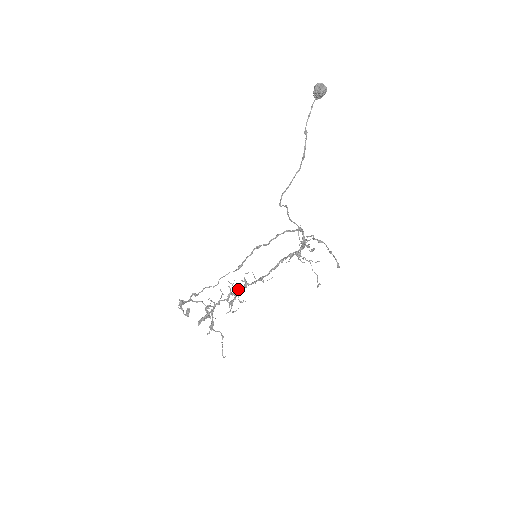
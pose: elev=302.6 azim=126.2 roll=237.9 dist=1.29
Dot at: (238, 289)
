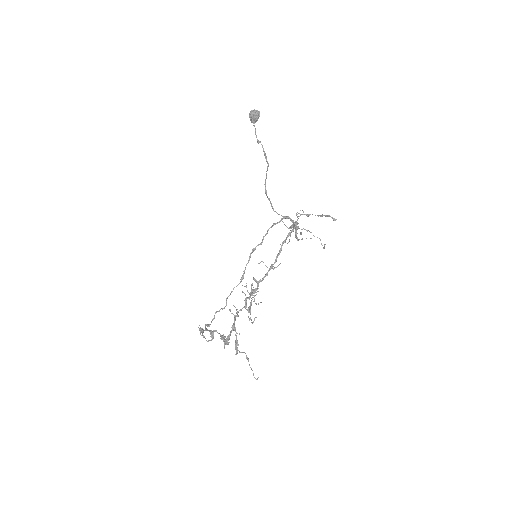
Dot at: (252, 290)
